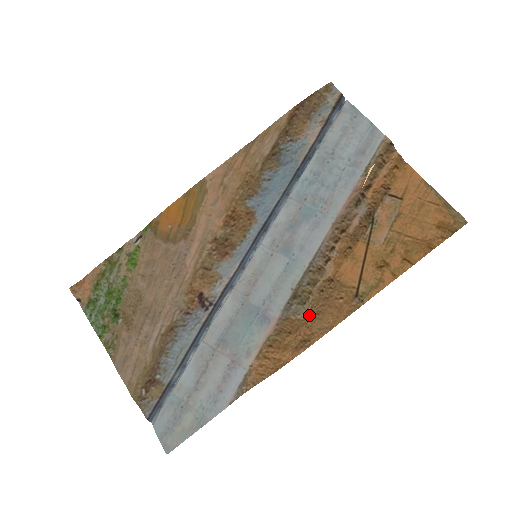
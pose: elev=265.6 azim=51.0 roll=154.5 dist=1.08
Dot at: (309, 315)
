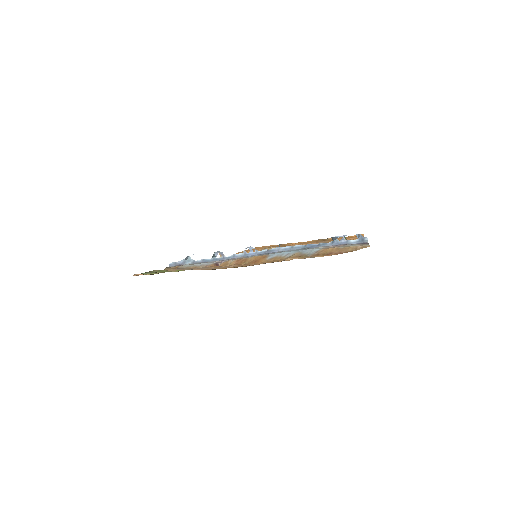
Dot at: occluded
